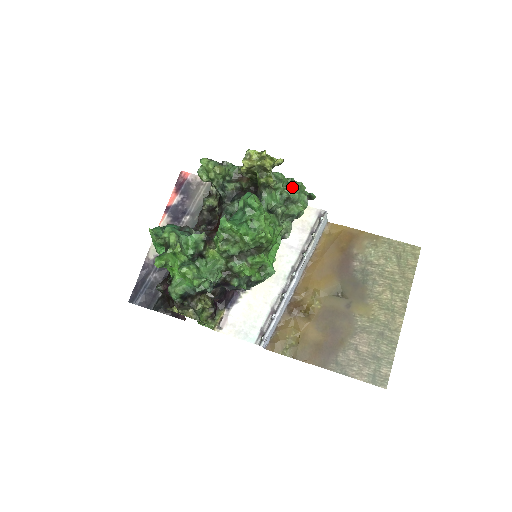
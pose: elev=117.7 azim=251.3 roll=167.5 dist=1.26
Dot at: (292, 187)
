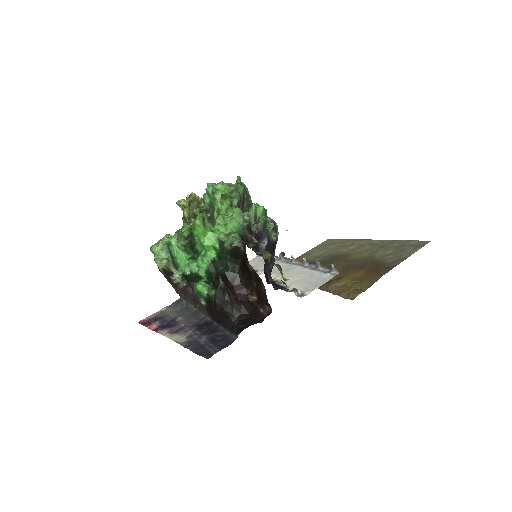
Dot at: occluded
